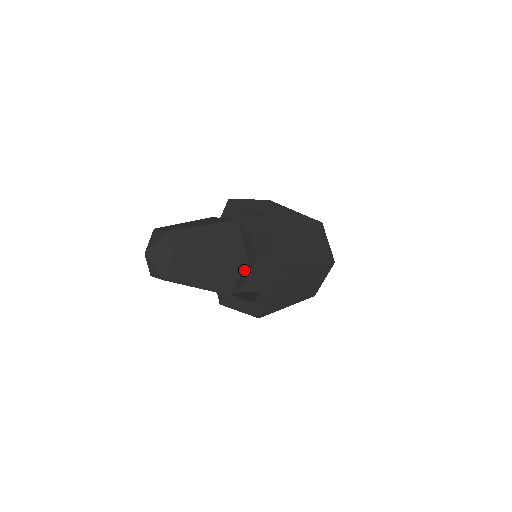
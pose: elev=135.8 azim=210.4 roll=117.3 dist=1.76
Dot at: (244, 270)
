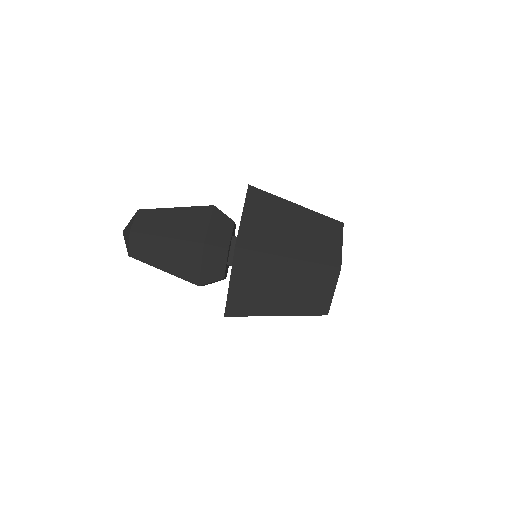
Dot at: occluded
